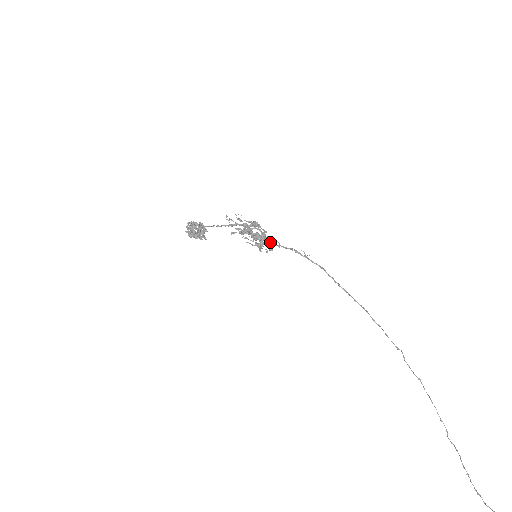
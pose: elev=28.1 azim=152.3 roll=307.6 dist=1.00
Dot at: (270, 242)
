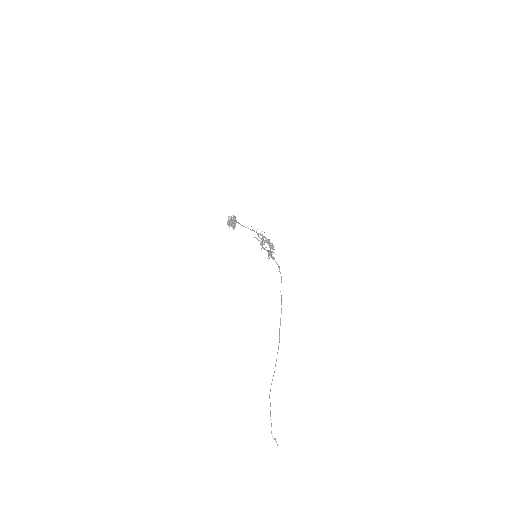
Dot at: (271, 254)
